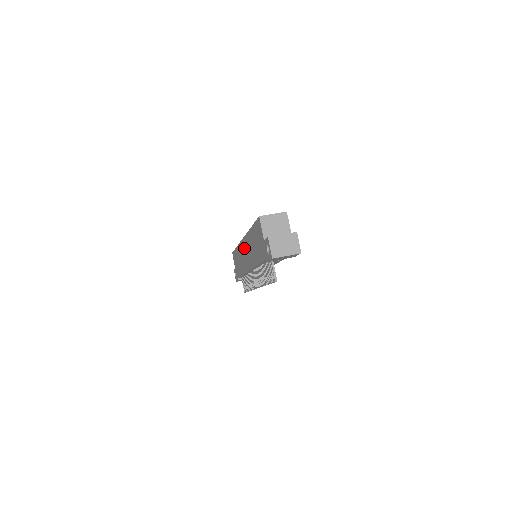
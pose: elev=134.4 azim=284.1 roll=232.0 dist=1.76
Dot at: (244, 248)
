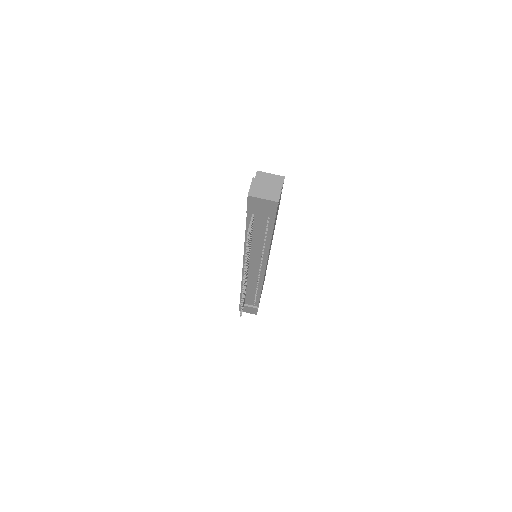
Dot at: occluded
